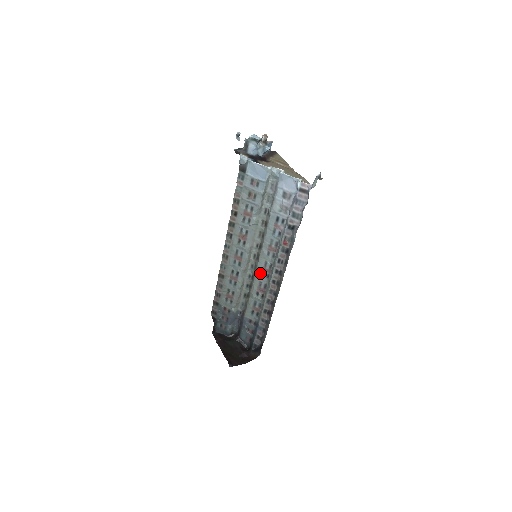
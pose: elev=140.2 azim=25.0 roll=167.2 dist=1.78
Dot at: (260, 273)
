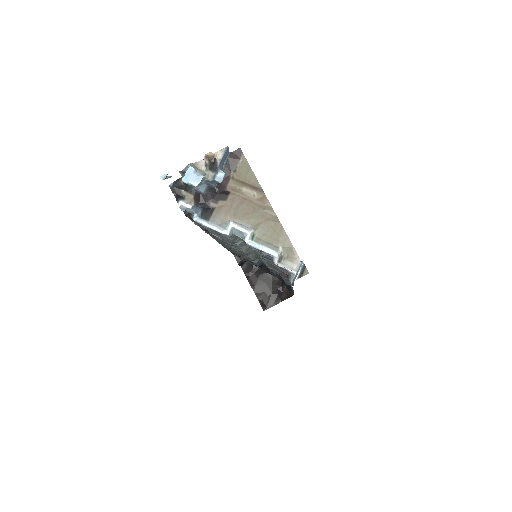
Dot at: (268, 264)
